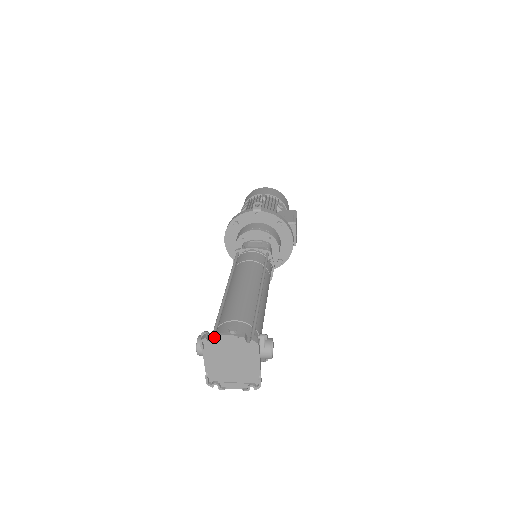
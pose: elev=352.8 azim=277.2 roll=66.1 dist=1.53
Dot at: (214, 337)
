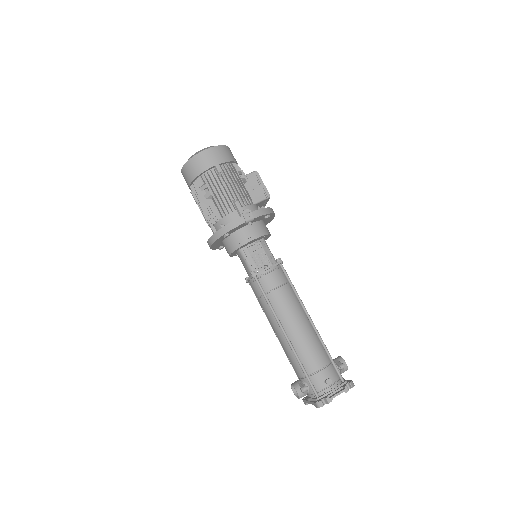
Dot at: occluded
